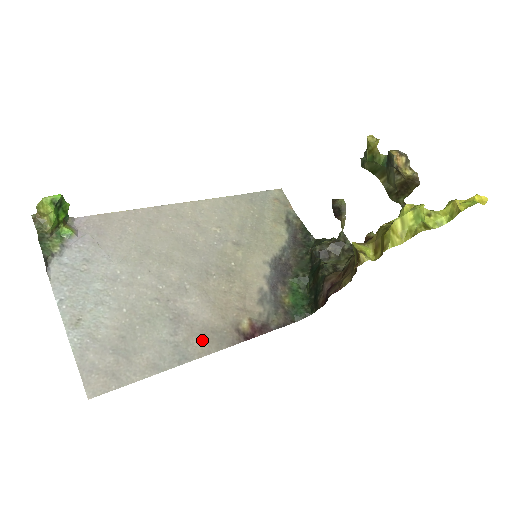
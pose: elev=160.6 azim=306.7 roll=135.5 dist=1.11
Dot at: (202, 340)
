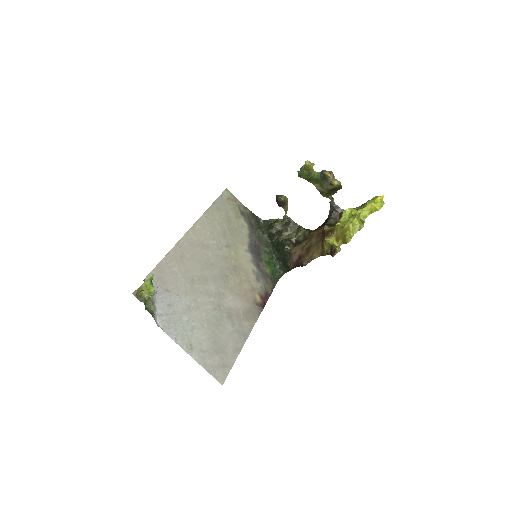
Dot at: (246, 320)
